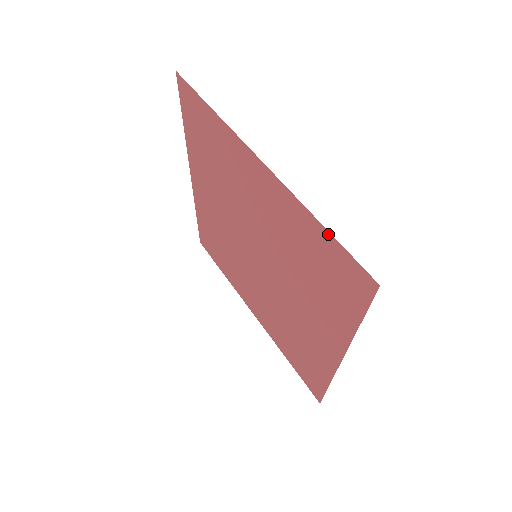
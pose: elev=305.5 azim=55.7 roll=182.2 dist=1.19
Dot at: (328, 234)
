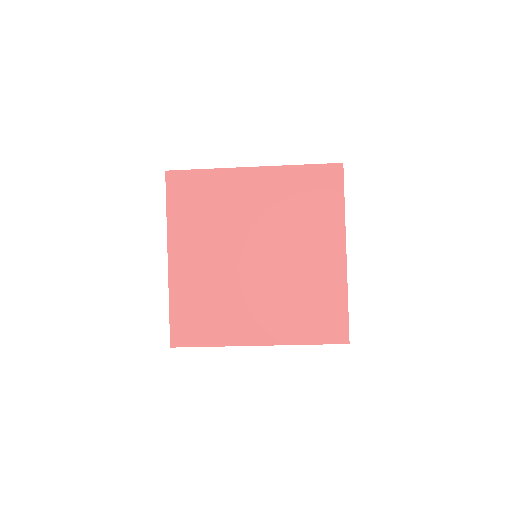
Dot at: (309, 166)
